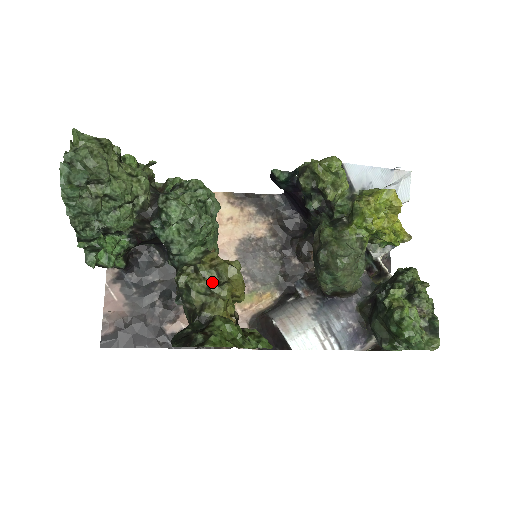
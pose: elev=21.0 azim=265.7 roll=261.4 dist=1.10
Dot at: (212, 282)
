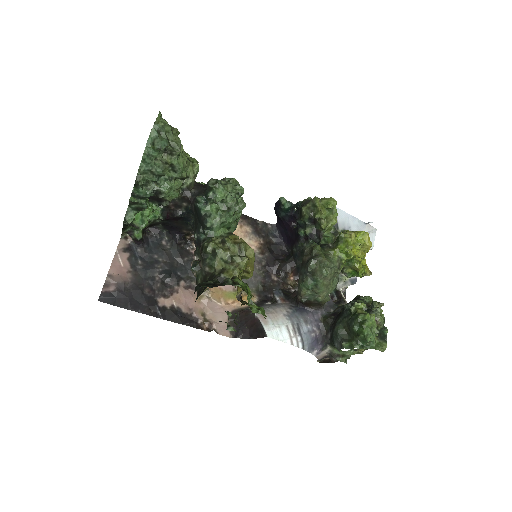
Dot at: (234, 254)
